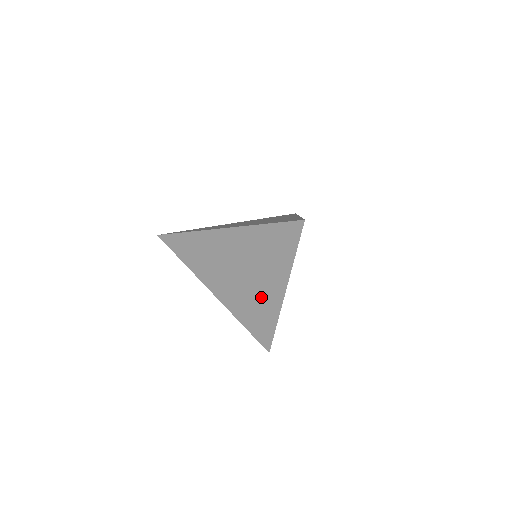
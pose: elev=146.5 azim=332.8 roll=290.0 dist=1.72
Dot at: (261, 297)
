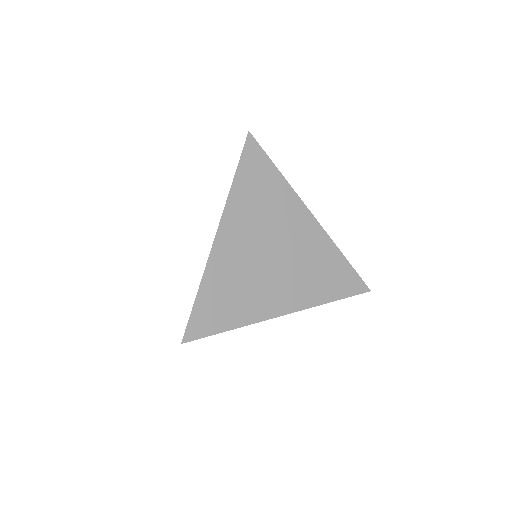
Dot at: (307, 248)
